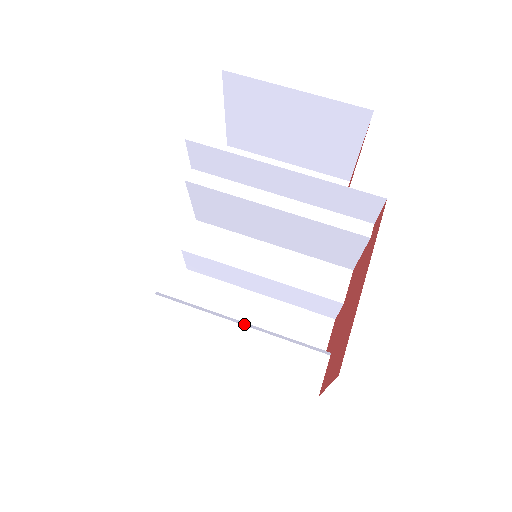
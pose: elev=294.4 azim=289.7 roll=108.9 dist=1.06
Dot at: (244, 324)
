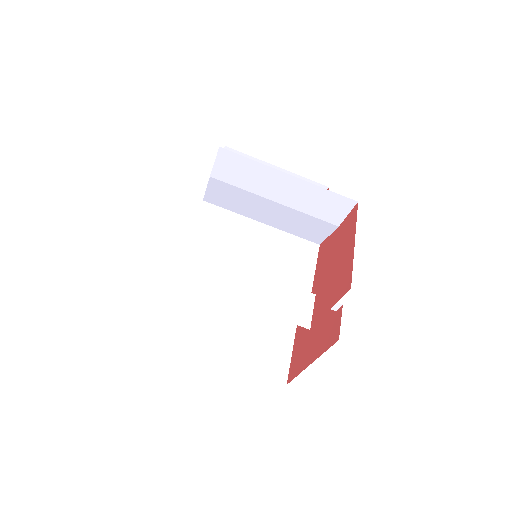
Dot at: occluded
